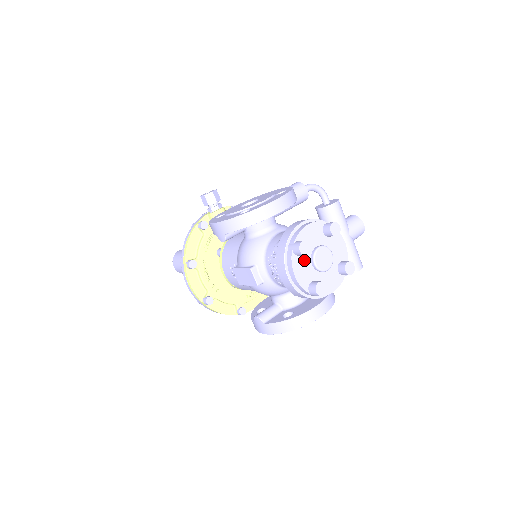
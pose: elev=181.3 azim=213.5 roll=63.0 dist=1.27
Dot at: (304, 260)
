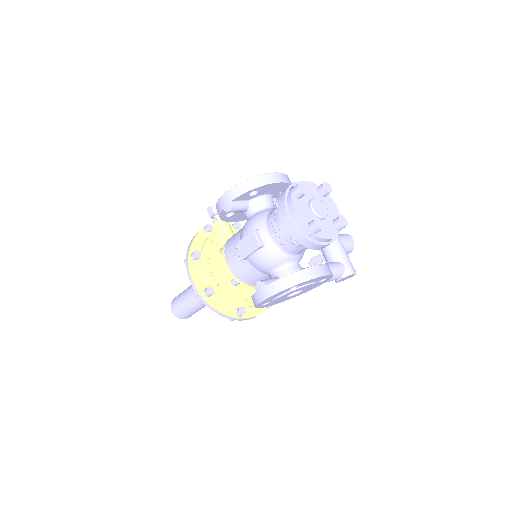
Dot at: (302, 204)
